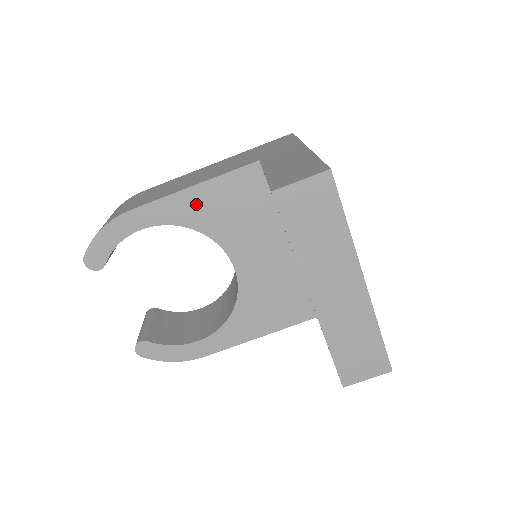
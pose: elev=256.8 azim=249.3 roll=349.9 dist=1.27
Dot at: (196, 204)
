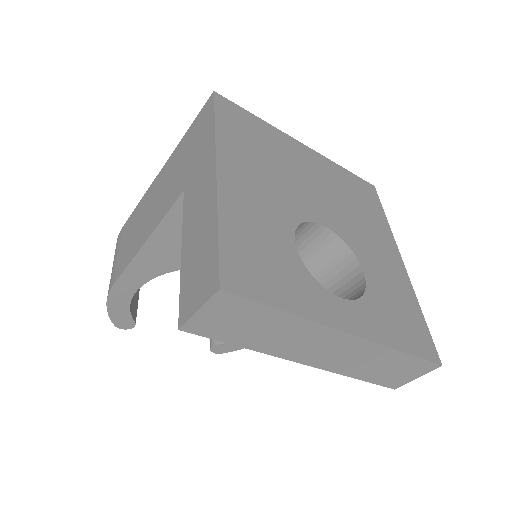
Dot at: (161, 253)
